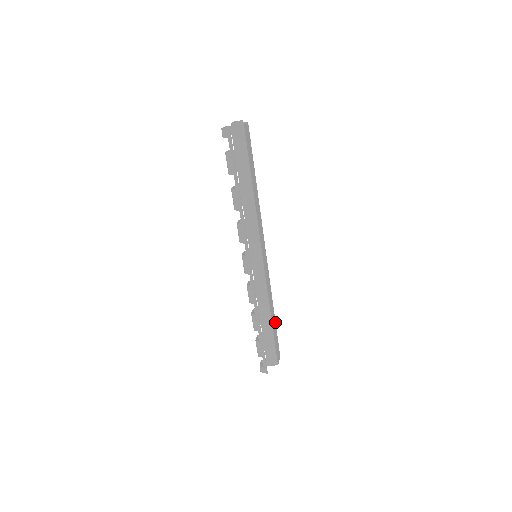
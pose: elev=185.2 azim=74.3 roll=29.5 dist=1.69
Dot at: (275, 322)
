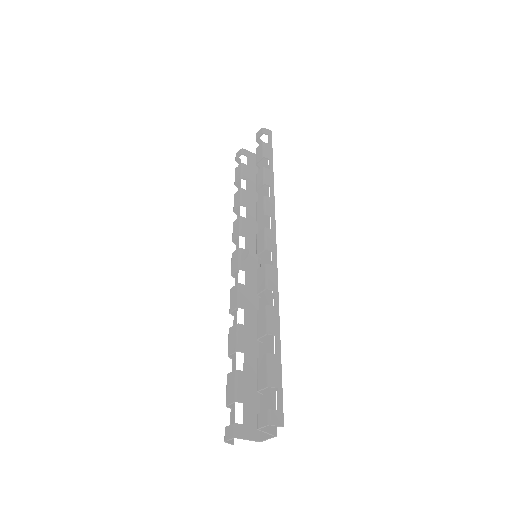
Dot at: occluded
